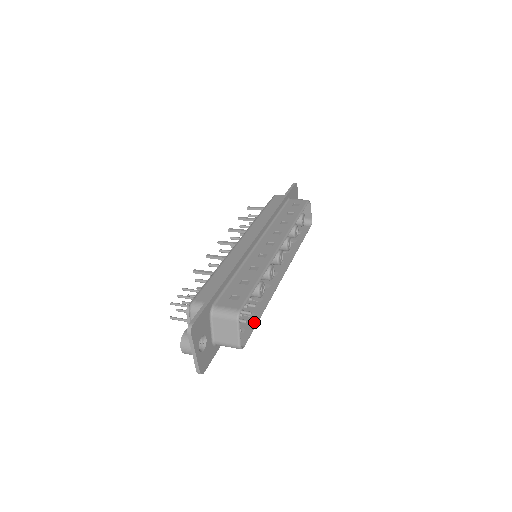
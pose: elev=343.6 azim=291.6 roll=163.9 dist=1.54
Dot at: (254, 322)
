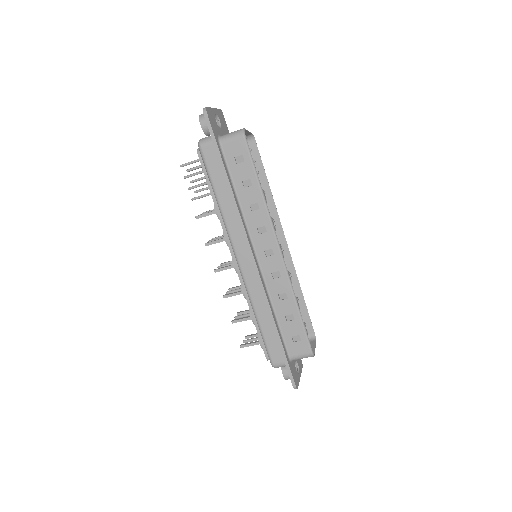
Dot at: (253, 170)
